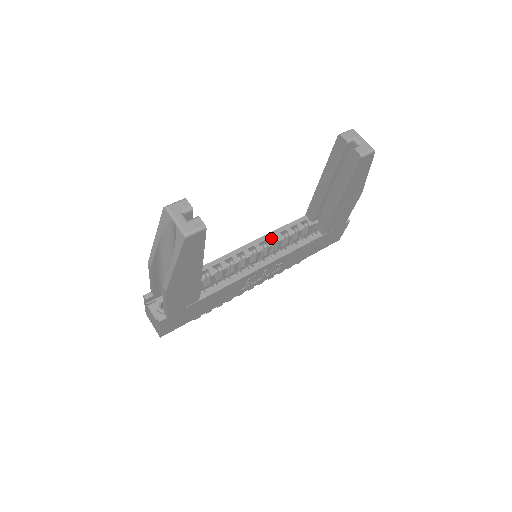
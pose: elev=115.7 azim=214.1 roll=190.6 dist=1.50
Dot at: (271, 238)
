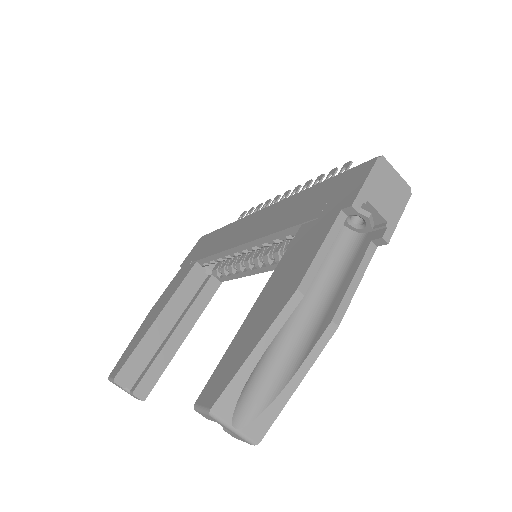
Dot at: occluded
